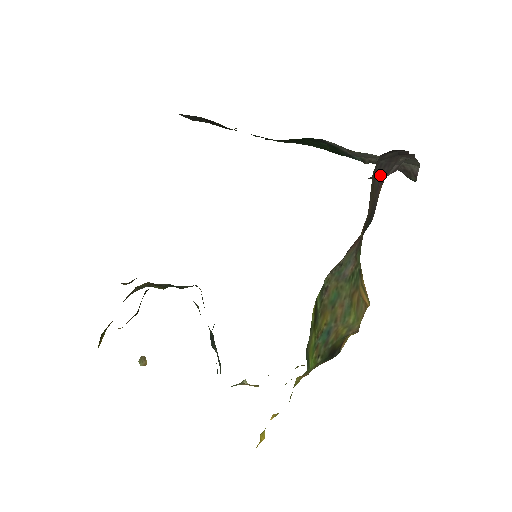
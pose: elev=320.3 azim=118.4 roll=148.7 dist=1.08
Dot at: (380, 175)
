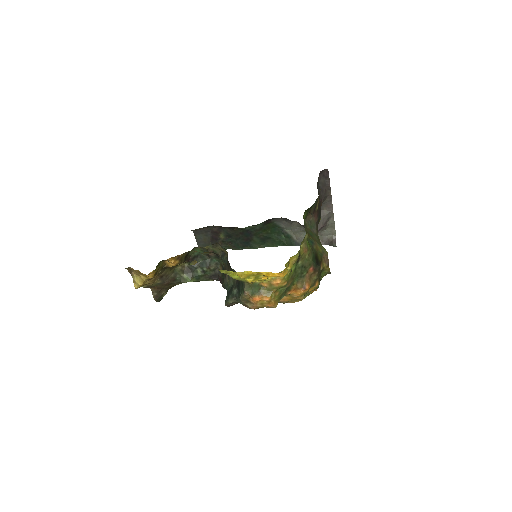
Dot at: (320, 195)
